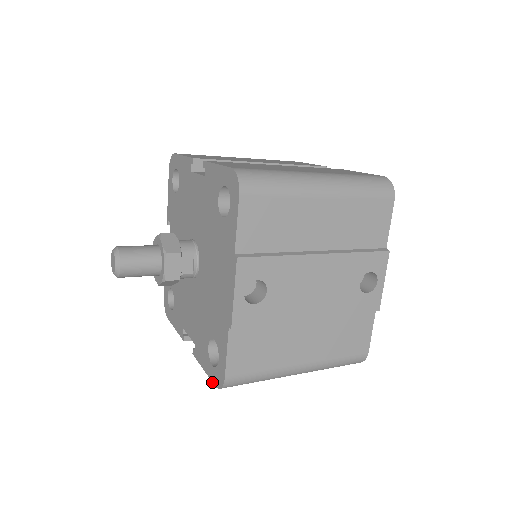
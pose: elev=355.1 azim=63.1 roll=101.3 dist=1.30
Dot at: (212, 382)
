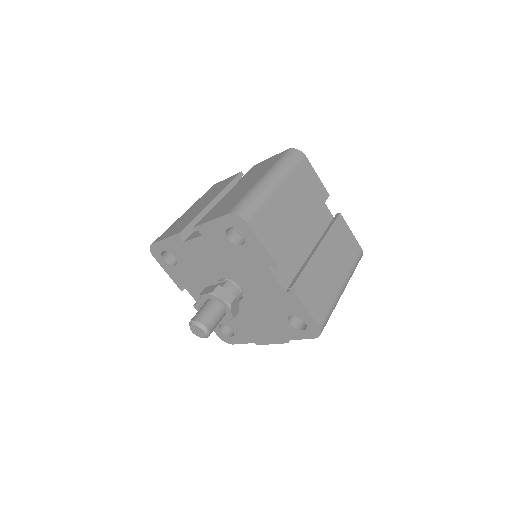
Dot at: occluded
